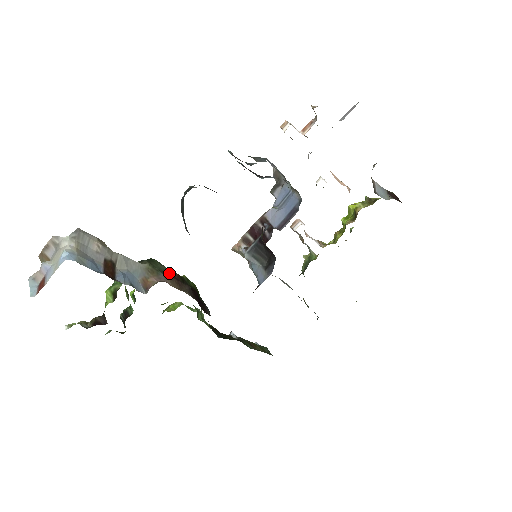
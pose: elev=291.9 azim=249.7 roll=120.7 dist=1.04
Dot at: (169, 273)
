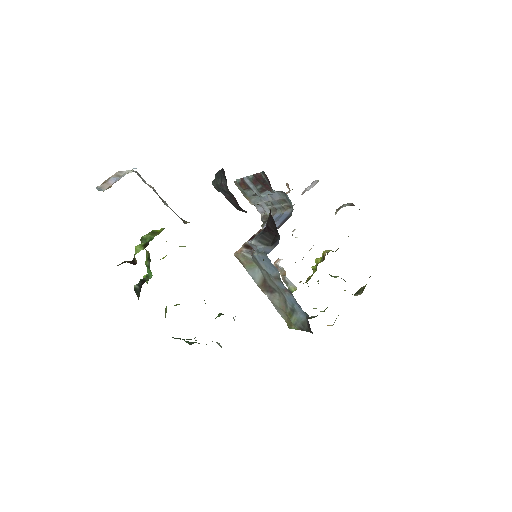
Dot at: occluded
